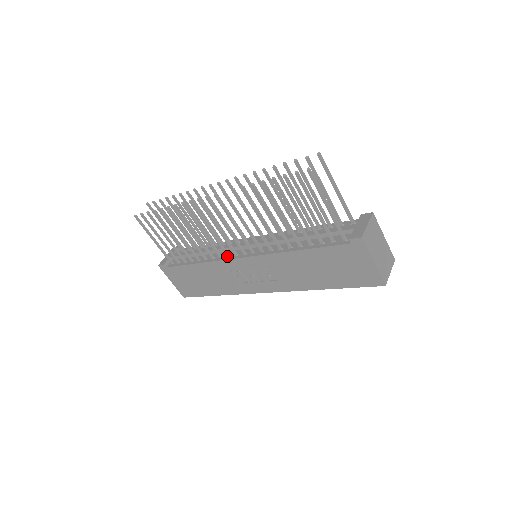
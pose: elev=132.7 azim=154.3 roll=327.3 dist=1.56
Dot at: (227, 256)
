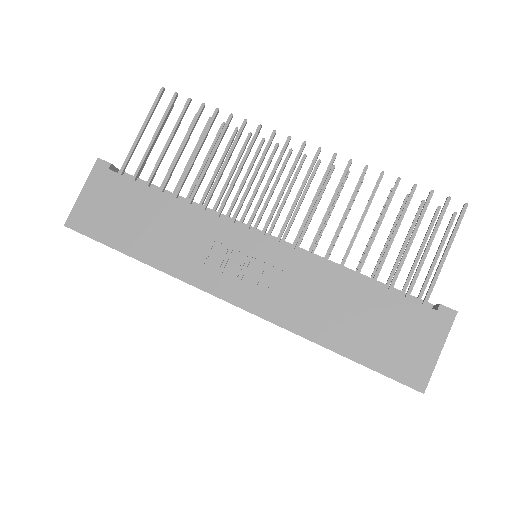
Dot at: (232, 221)
